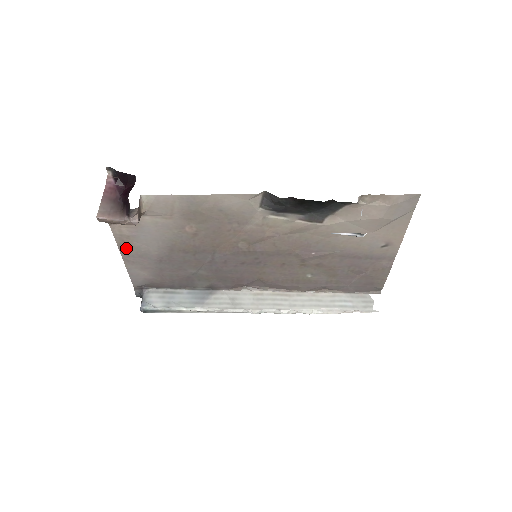
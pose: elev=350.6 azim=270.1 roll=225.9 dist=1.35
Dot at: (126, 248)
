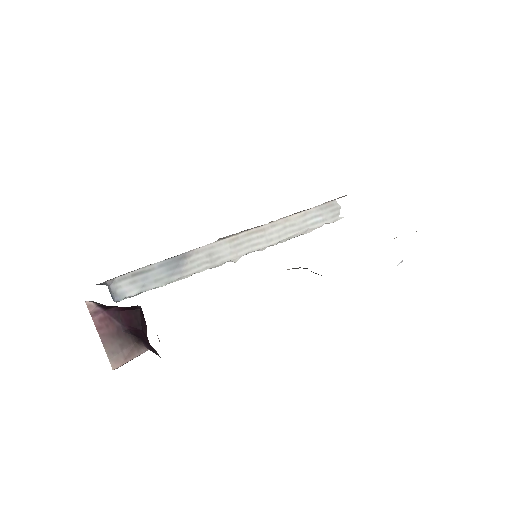
Dot at: occluded
